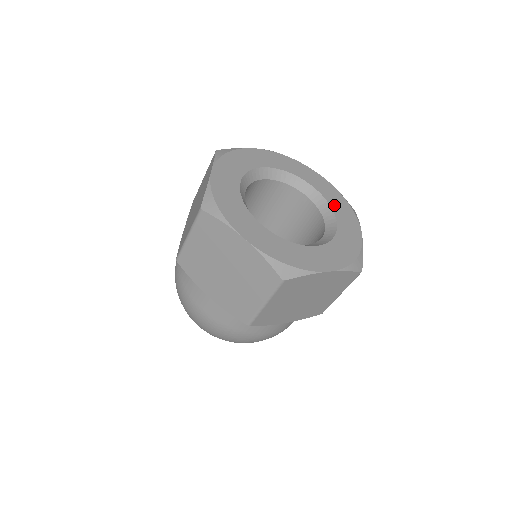
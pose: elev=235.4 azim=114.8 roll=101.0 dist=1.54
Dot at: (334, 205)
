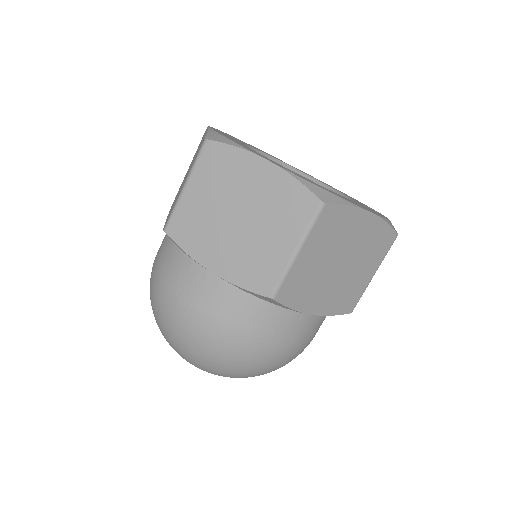
Dot at: (341, 192)
